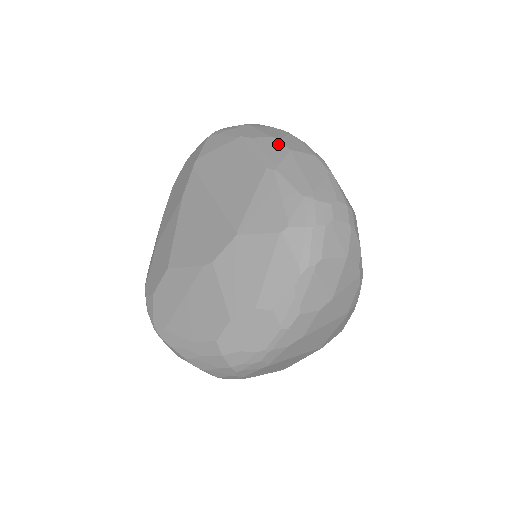
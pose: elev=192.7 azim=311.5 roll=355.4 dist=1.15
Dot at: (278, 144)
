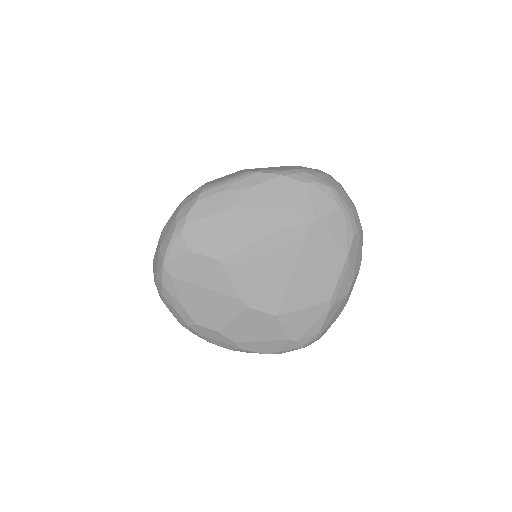
Dot at: (350, 283)
